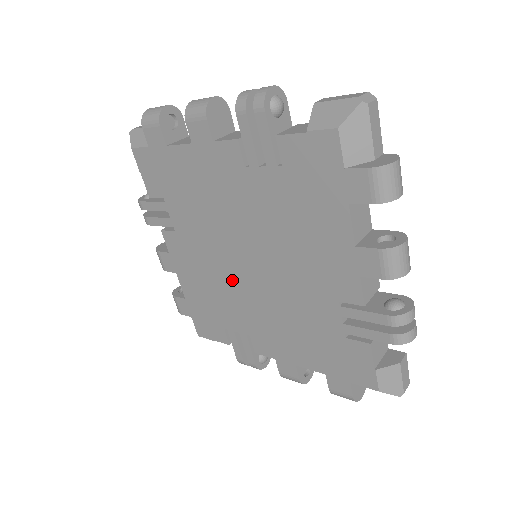
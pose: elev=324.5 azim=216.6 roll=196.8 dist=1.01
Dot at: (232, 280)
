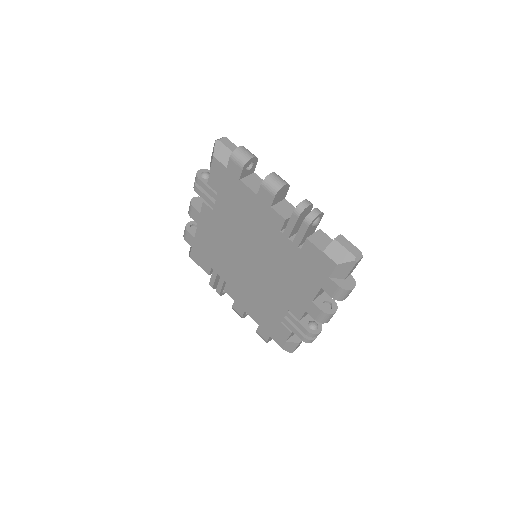
Dot at: (234, 257)
